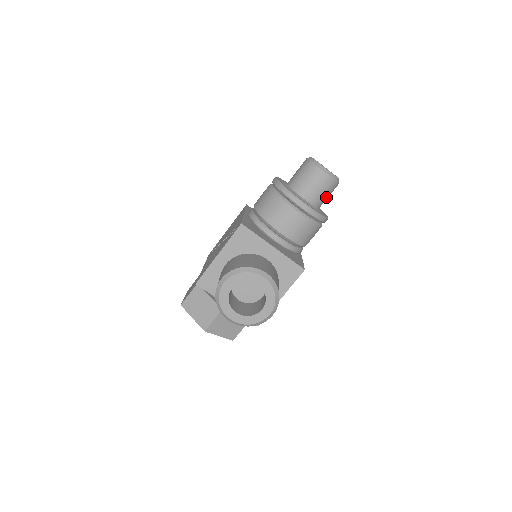
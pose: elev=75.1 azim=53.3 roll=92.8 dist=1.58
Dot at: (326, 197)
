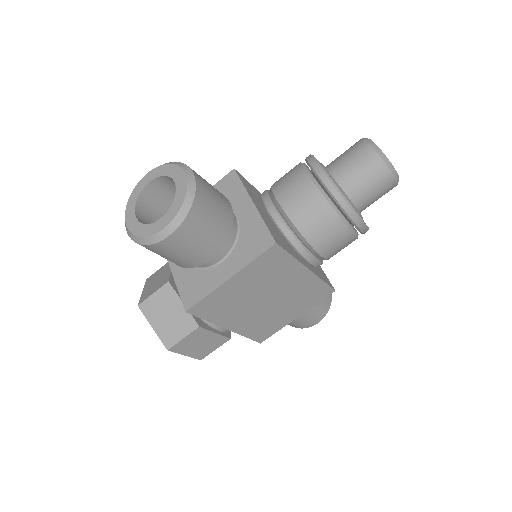
Dot at: (366, 186)
